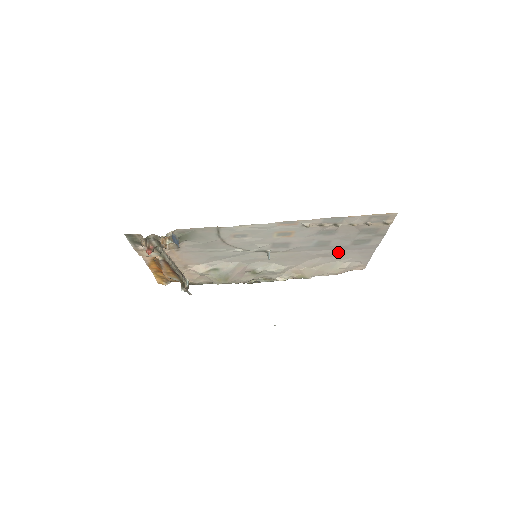
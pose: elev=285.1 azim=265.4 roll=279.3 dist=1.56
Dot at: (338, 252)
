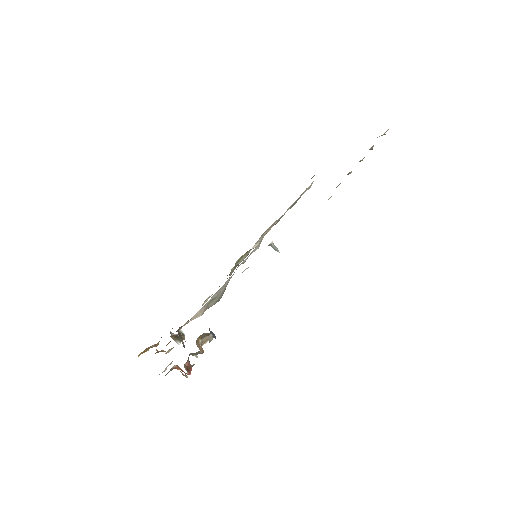
Dot at: occluded
